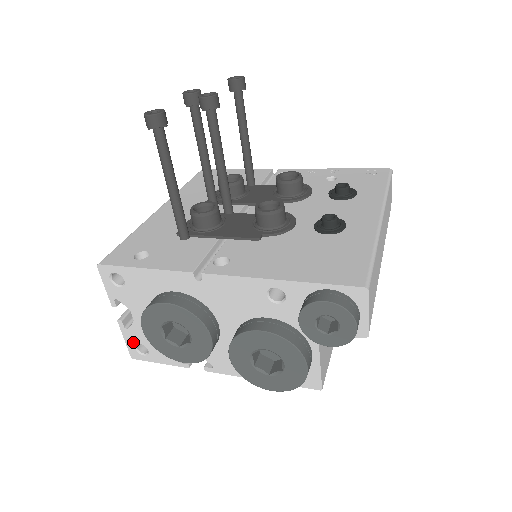
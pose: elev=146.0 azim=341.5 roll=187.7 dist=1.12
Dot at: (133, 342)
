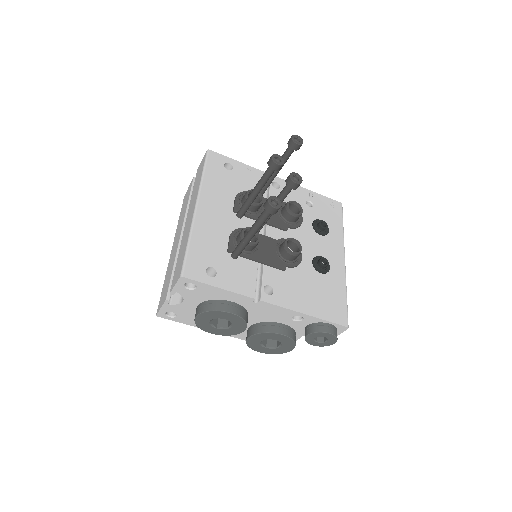
Dot at: (167, 311)
